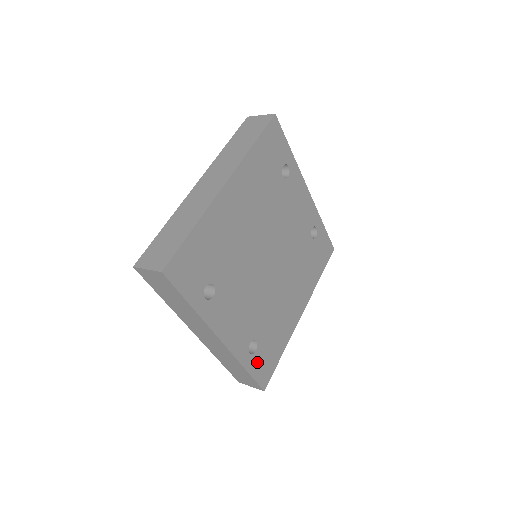
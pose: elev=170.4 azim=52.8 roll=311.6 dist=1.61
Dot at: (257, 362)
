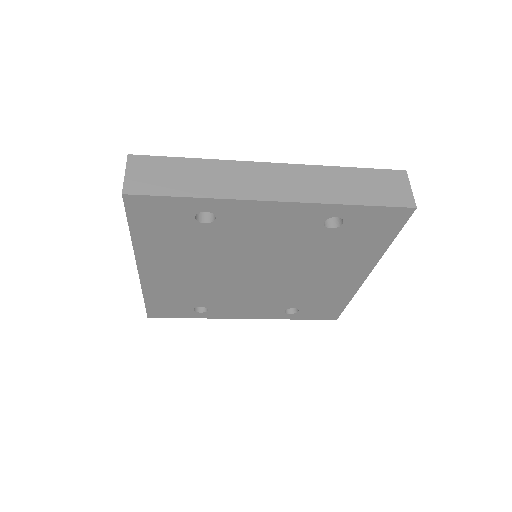
Dot at: (308, 314)
